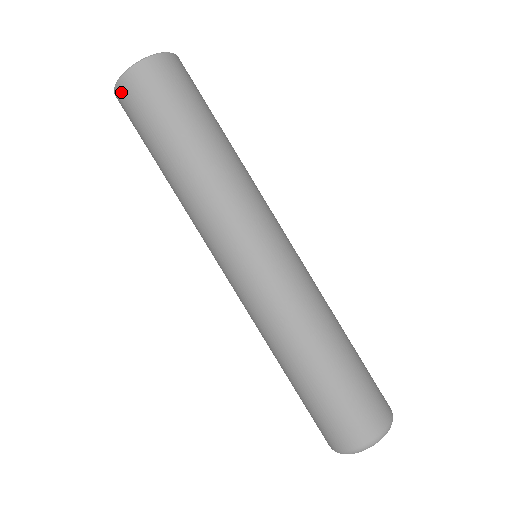
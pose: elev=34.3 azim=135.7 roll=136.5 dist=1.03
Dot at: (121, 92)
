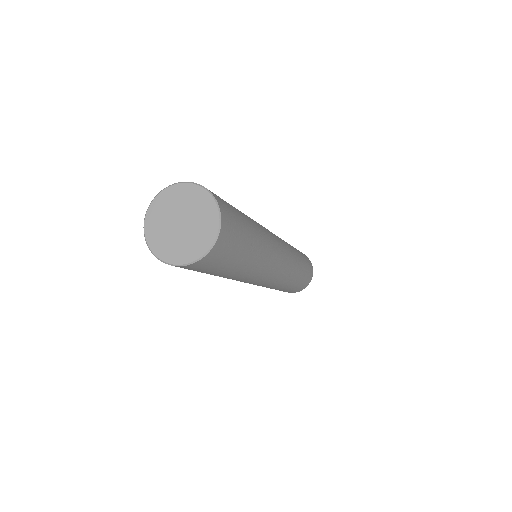
Dot at: occluded
